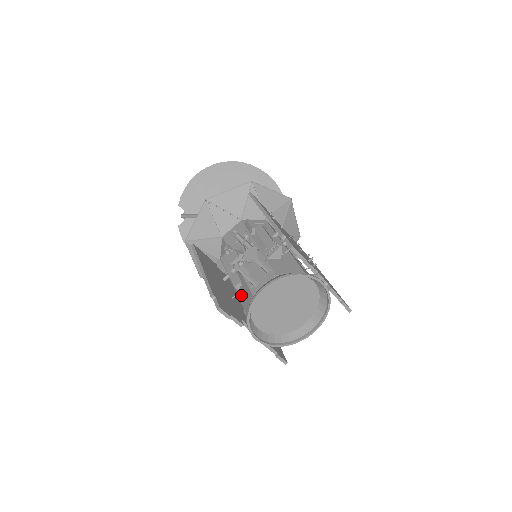
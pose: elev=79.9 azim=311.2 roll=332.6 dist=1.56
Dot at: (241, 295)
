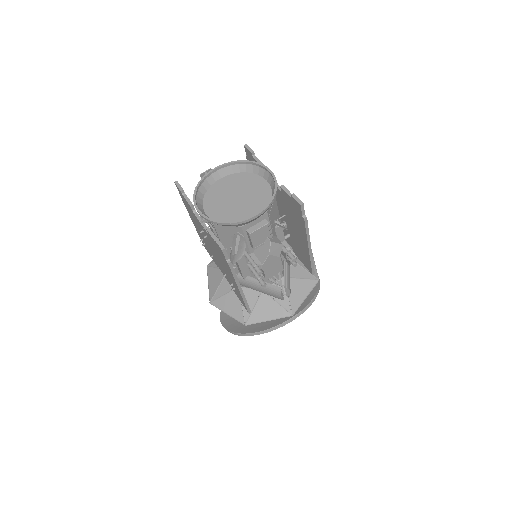
Dot at: occluded
